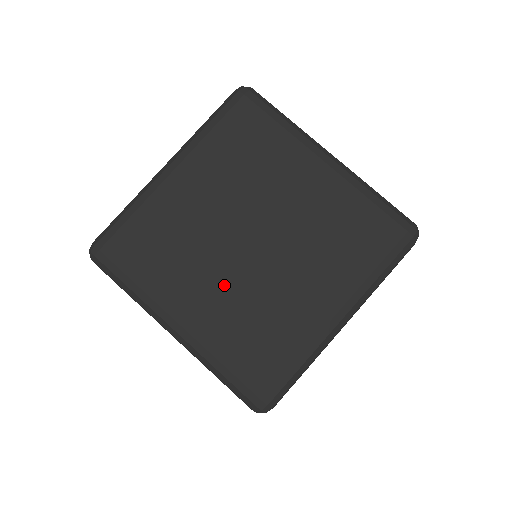
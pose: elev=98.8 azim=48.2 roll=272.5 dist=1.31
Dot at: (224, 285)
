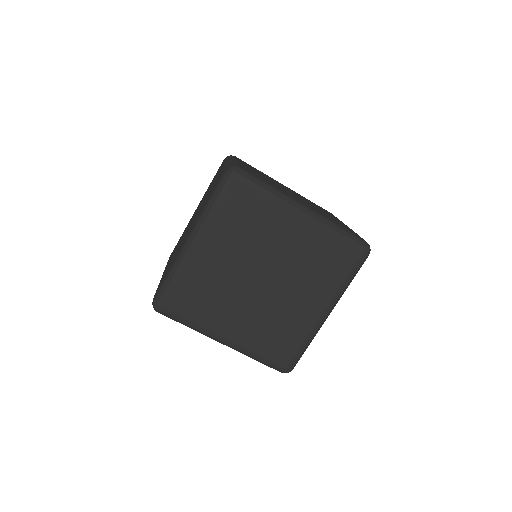
Dot at: (250, 311)
